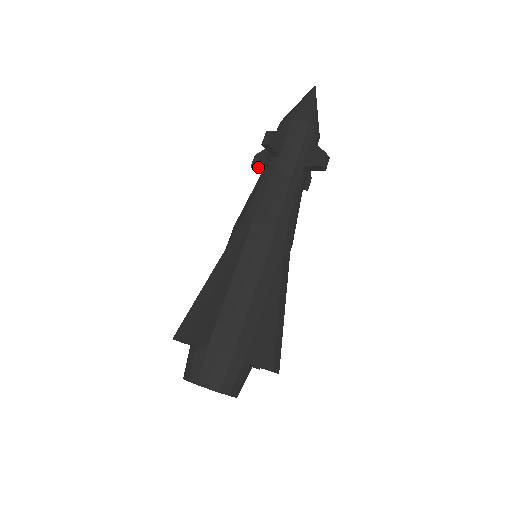
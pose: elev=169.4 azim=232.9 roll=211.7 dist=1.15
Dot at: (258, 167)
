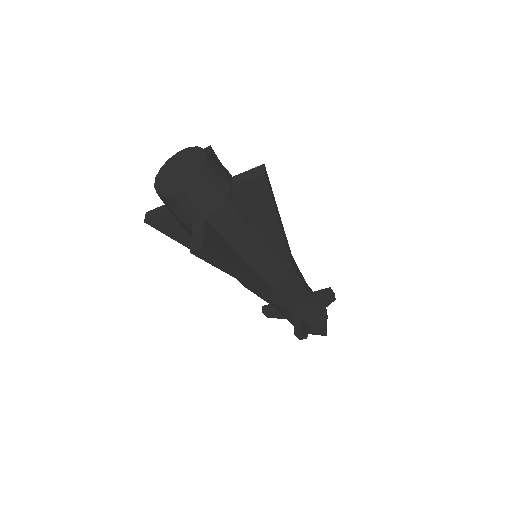
Dot at: (269, 305)
